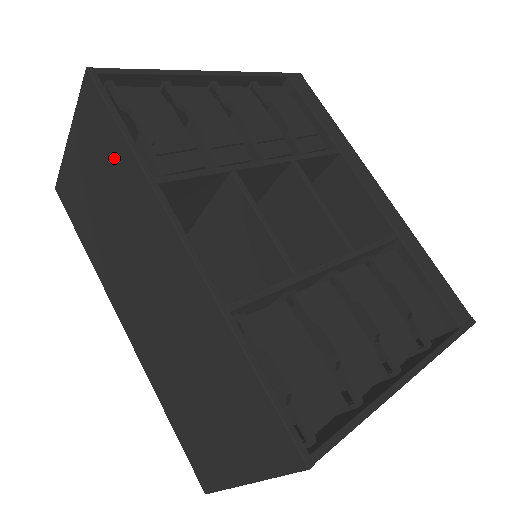
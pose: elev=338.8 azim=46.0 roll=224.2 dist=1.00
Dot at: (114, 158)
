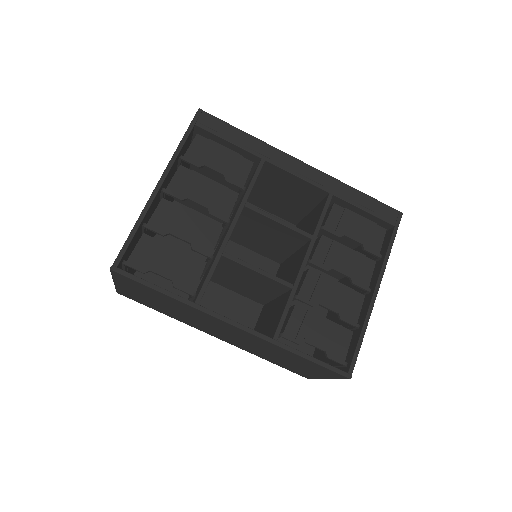
Dot at: (161, 297)
